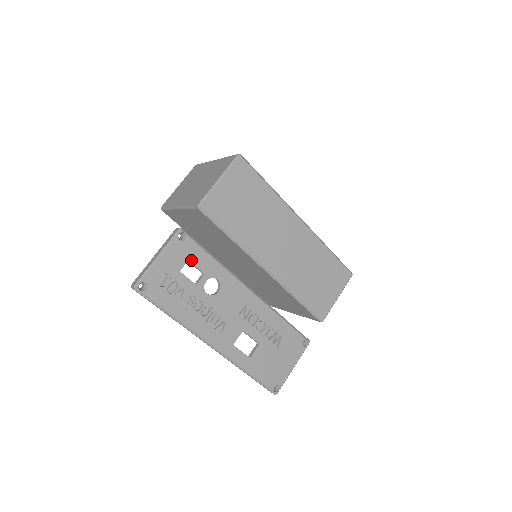
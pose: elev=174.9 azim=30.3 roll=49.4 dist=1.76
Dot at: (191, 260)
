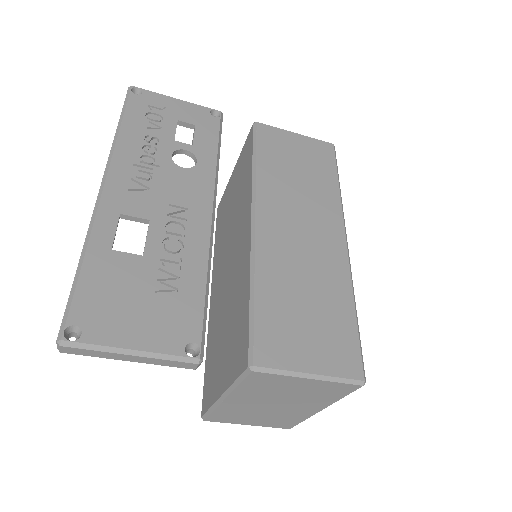
Dot at: (198, 128)
